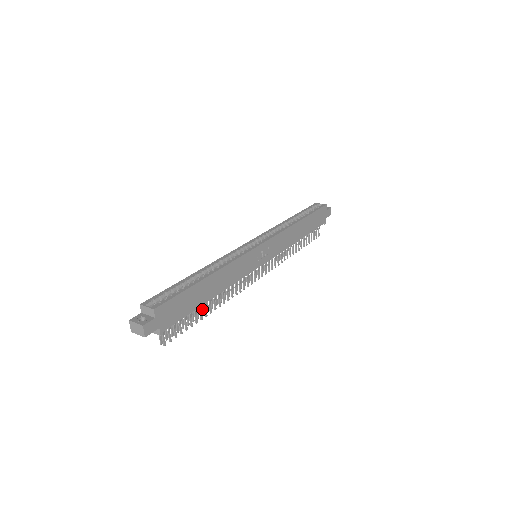
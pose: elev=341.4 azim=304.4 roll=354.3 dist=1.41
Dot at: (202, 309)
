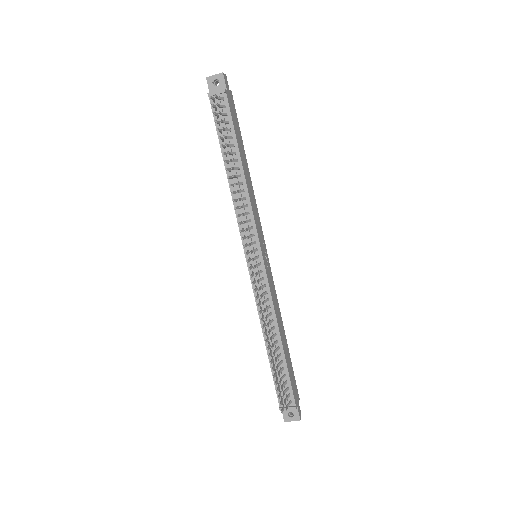
Dot at: (227, 161)
